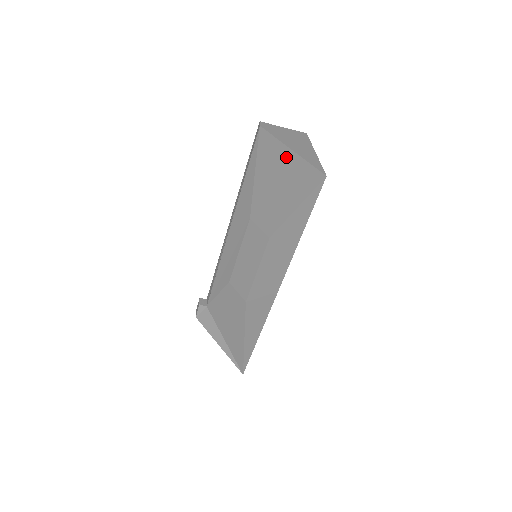
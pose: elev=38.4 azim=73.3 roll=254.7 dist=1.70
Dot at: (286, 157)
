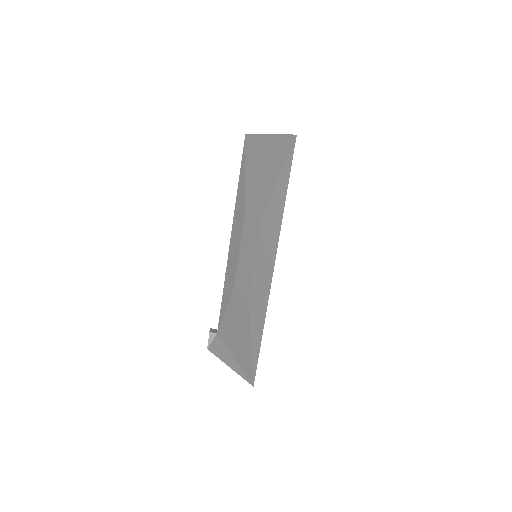
Dot at: (266, 143)
